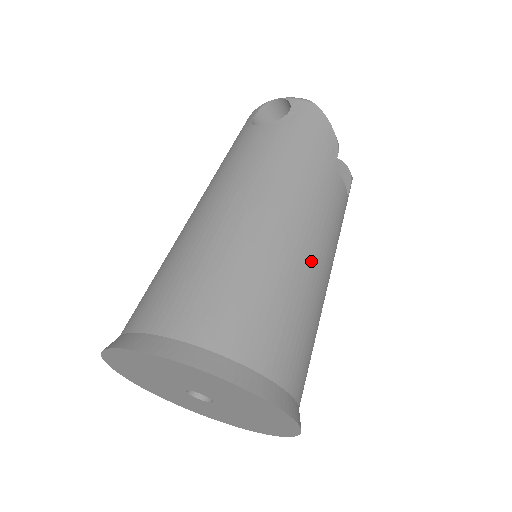
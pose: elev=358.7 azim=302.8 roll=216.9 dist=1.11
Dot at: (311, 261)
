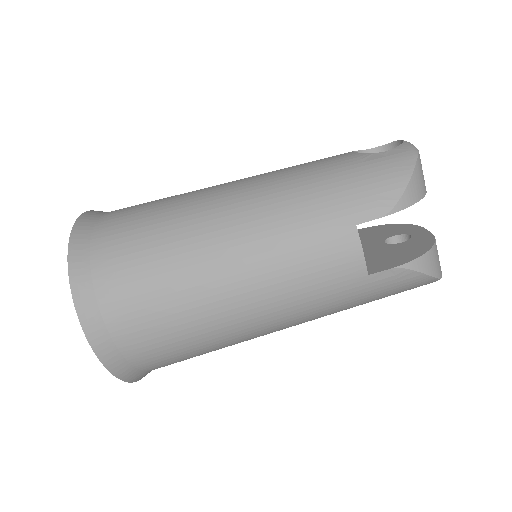
Dot at: (225, 267)
